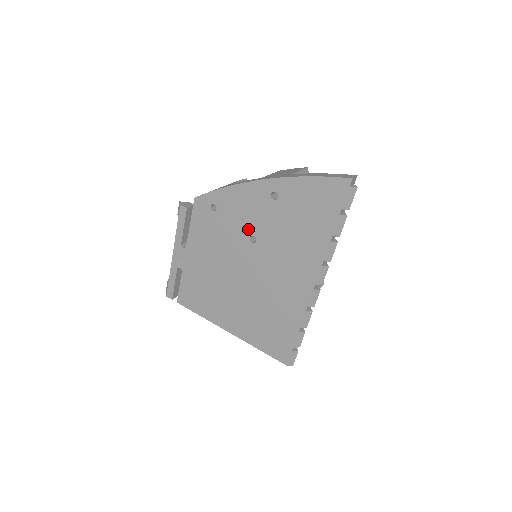
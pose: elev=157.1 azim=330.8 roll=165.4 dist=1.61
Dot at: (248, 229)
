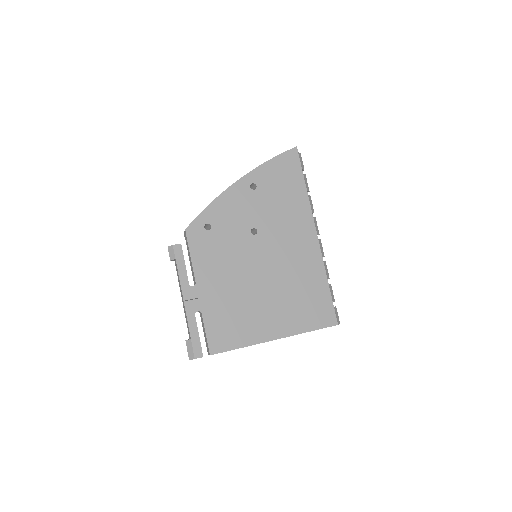
Dot at: (246, 226)
